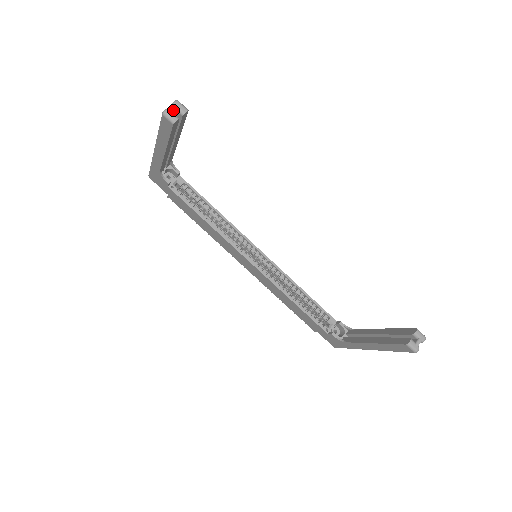
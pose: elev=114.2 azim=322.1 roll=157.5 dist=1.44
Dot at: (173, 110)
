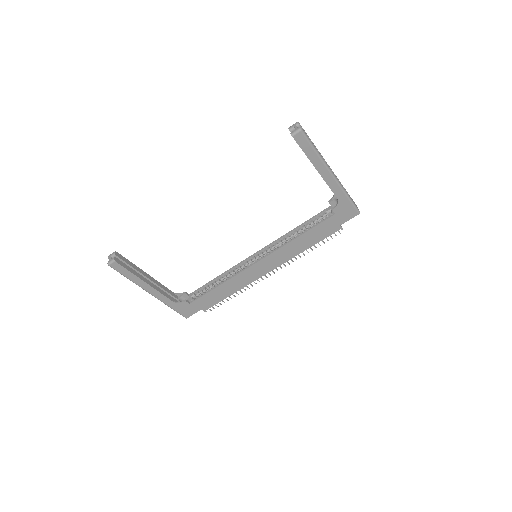
Dot at: (110, 259)
